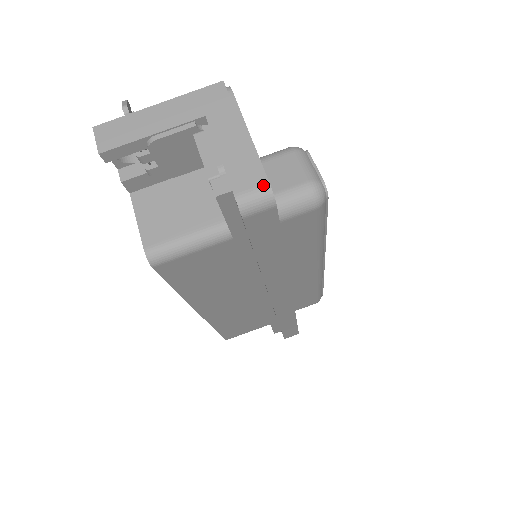
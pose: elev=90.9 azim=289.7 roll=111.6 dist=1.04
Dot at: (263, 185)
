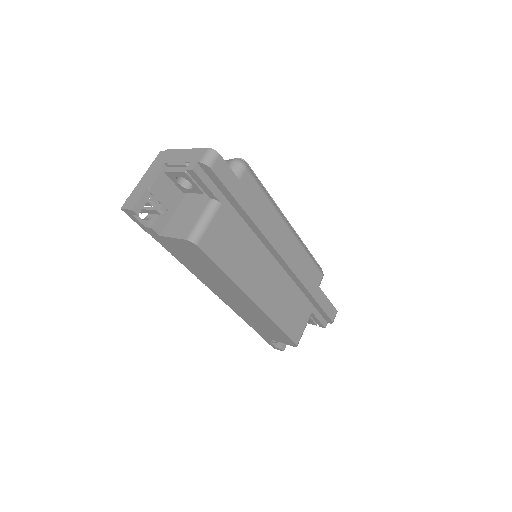
Dot at: (207, 150)
